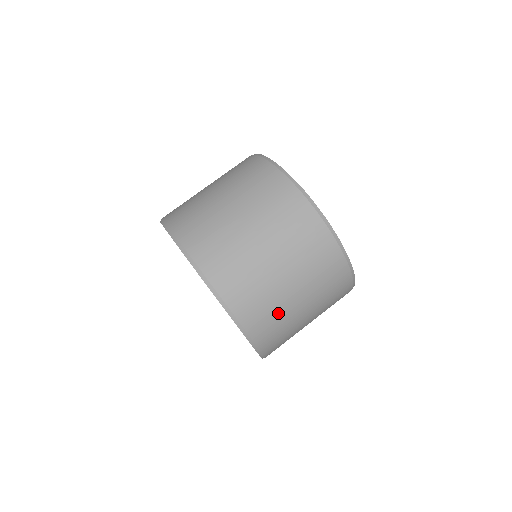
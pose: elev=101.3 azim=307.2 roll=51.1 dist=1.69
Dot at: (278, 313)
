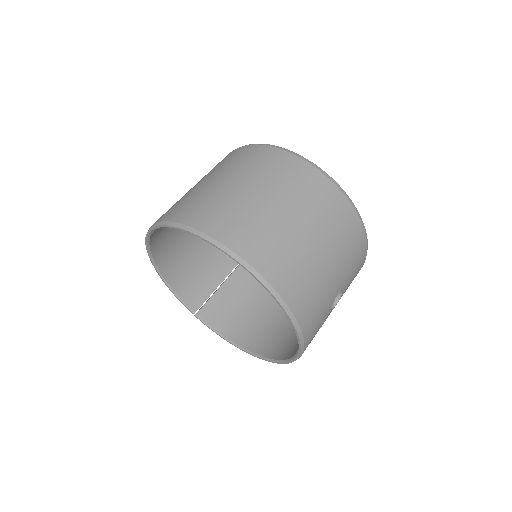
Dot at: (292, 254)
